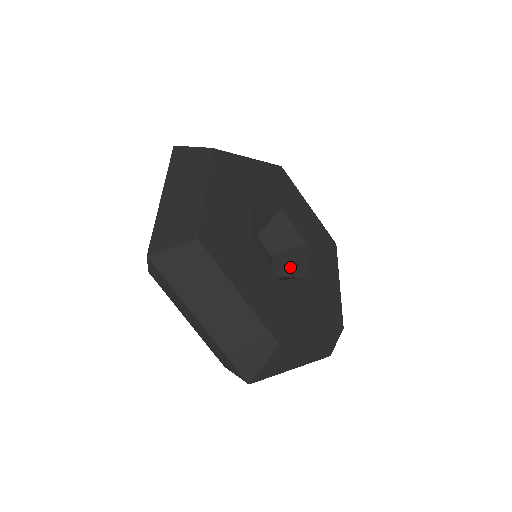
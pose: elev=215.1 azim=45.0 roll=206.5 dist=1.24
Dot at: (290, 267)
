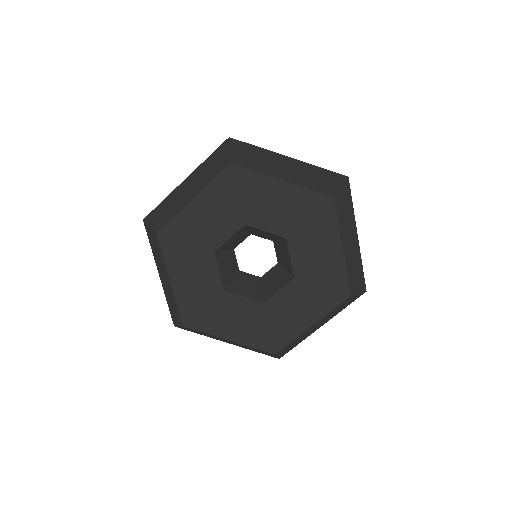
Dot at: (270, 284)
